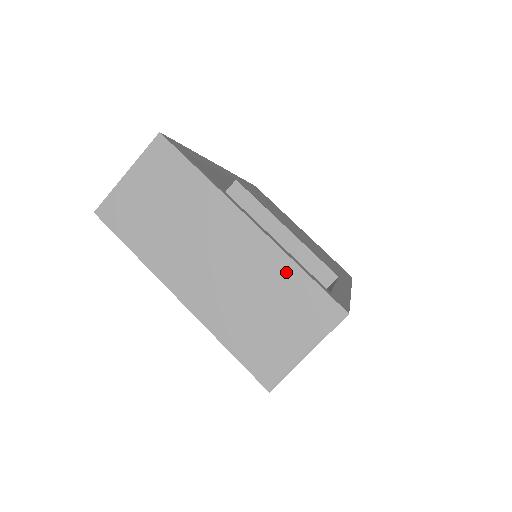
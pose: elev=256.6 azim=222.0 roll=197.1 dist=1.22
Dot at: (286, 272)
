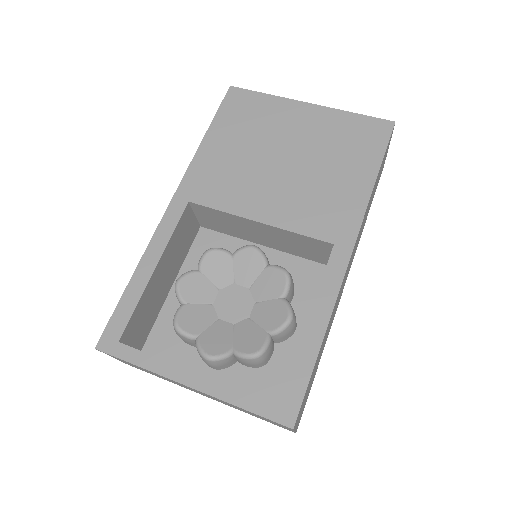
Dot at: (237, 407)
